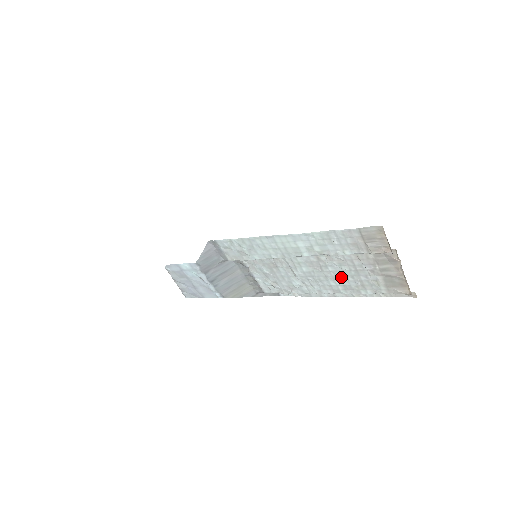
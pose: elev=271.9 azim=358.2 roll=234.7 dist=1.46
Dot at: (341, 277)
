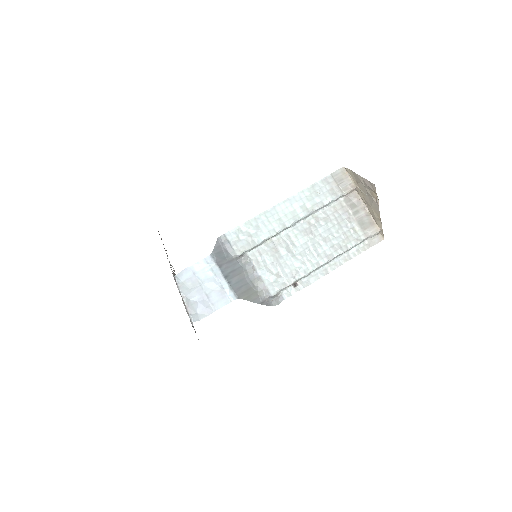
Dot at: (330, 236)
